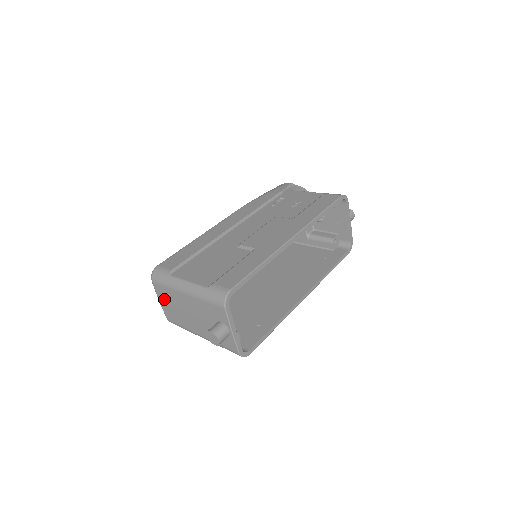
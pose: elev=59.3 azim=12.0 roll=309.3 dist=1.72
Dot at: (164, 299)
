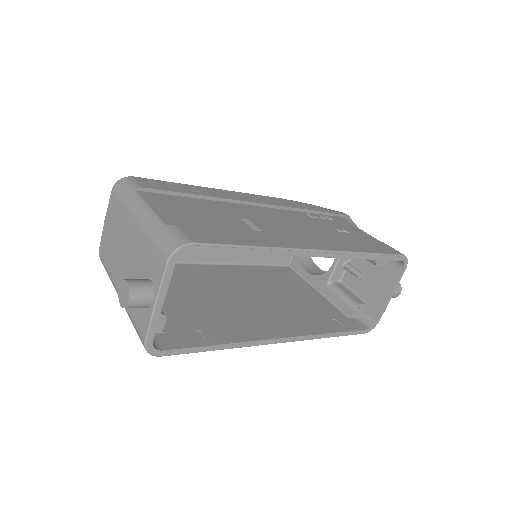
Dot at: (110, 220)
